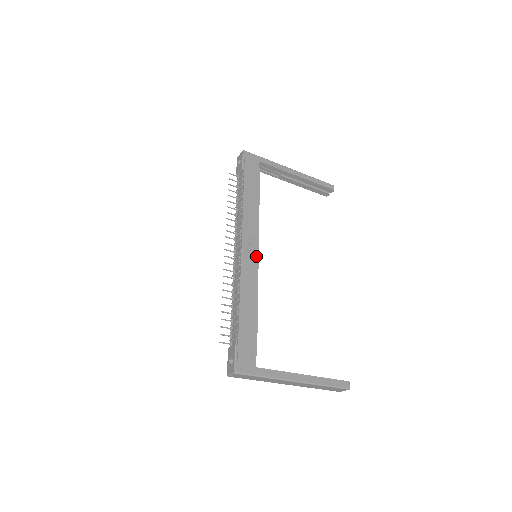
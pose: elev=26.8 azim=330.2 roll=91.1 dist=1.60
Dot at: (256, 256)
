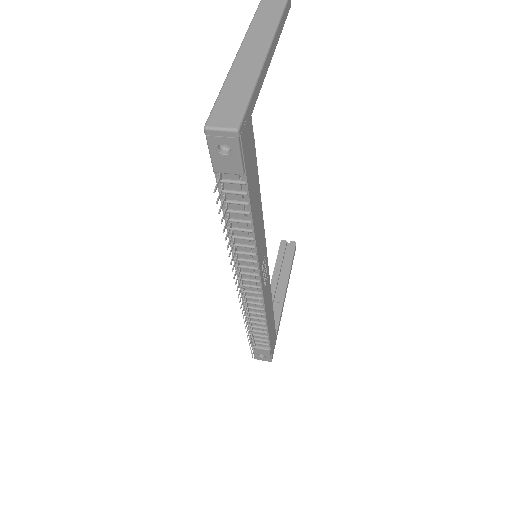
Dot at: (267, 268)
